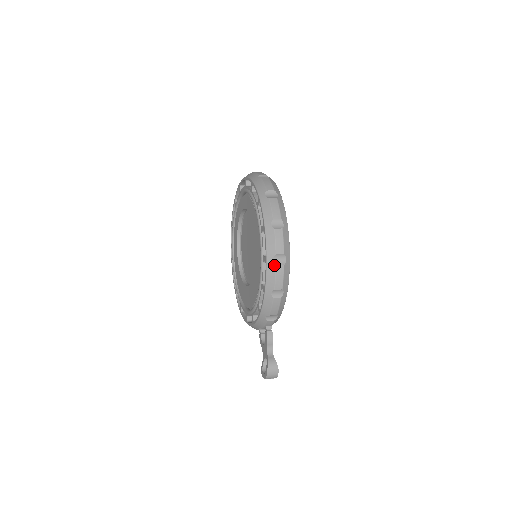
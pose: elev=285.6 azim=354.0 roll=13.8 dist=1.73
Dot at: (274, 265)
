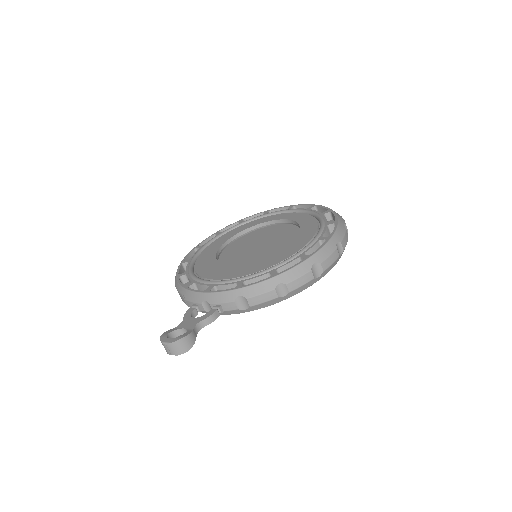
Dot at: (311, 268)
